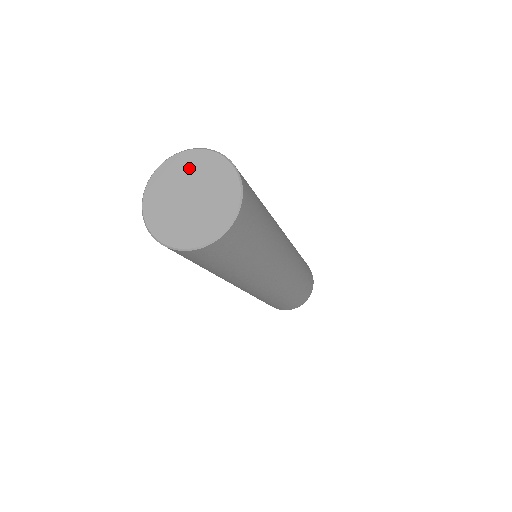
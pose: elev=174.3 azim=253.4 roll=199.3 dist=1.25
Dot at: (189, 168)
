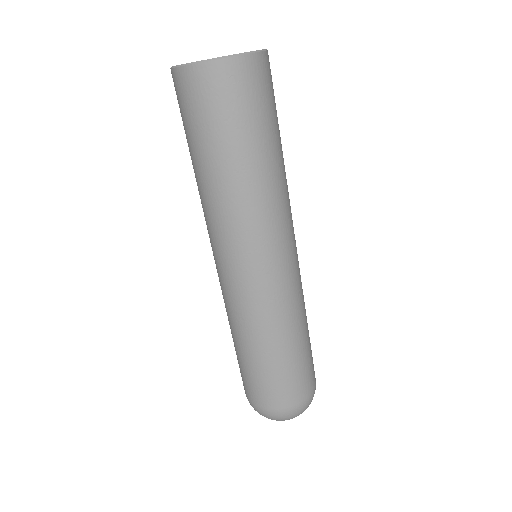
Dot at: occluded
